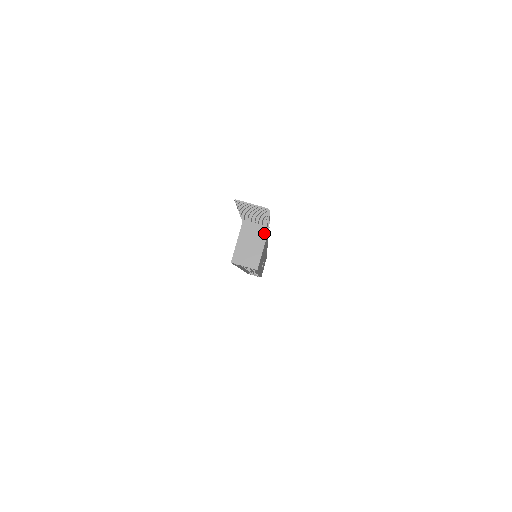
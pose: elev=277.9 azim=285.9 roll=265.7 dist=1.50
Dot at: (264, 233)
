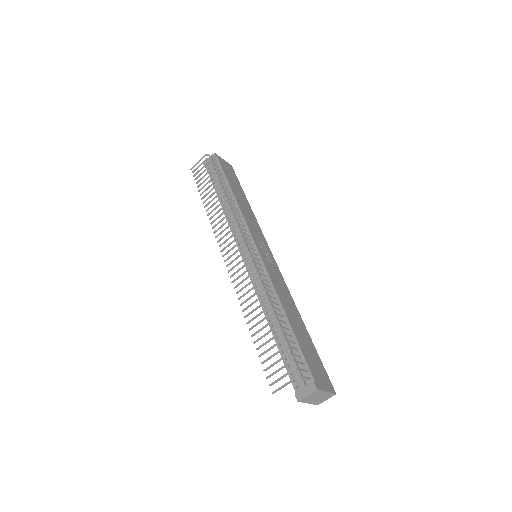
Dot at: (318, 392)
